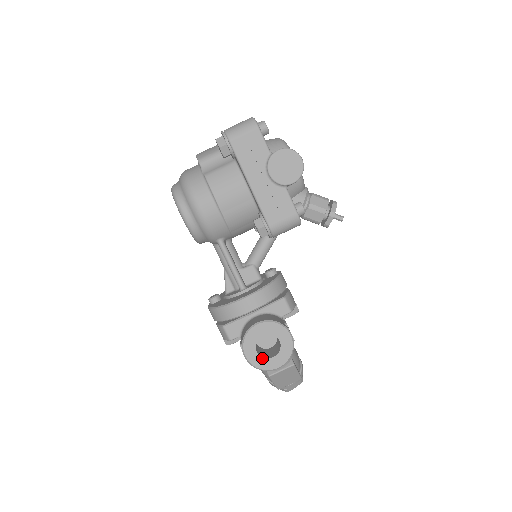
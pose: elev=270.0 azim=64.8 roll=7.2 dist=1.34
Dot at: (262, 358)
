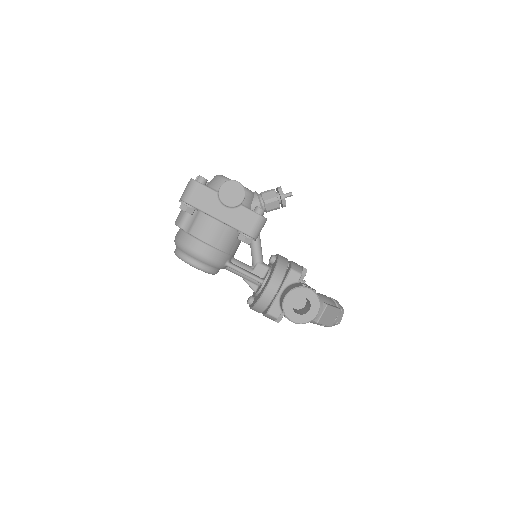
Dot at: (303, 315)
